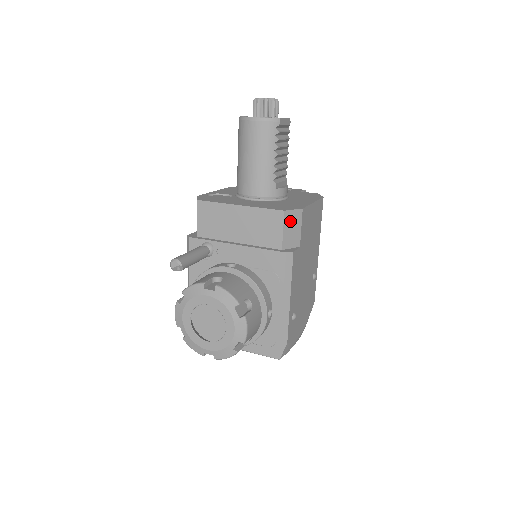
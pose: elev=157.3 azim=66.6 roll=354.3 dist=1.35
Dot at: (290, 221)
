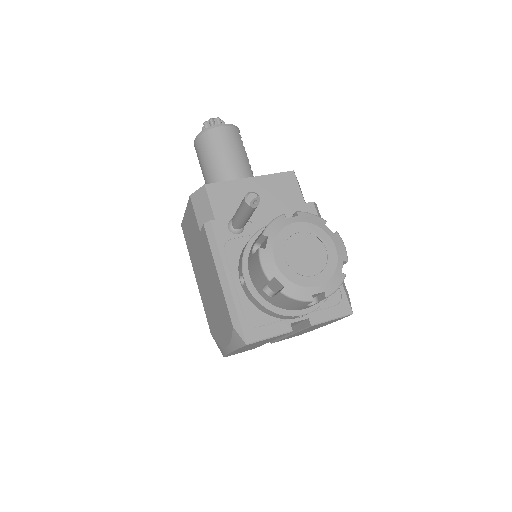
Dot at: (298, 183)
